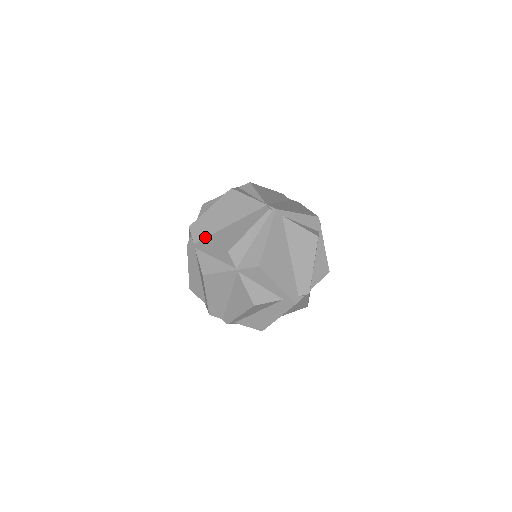
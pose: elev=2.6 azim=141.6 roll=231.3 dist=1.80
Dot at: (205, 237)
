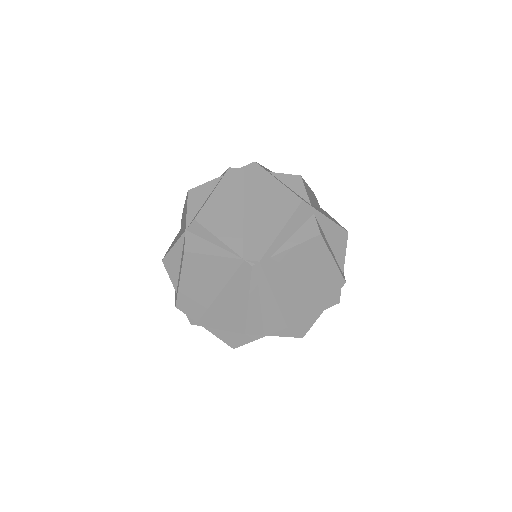
Dot at: (203, 313)
